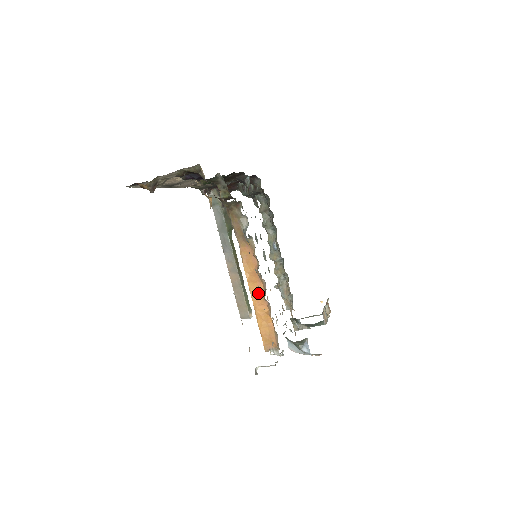
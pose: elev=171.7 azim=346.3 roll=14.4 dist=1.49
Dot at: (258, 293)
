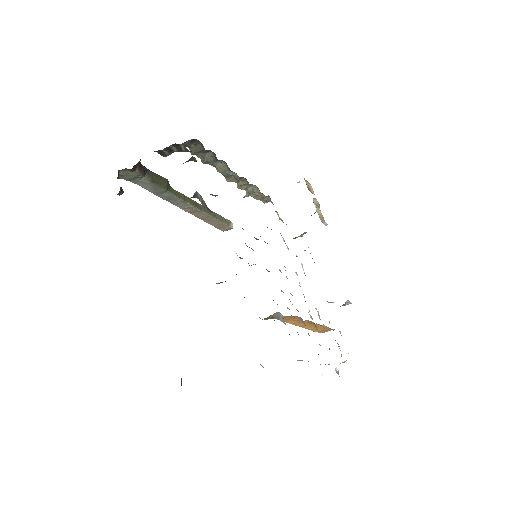
Dot at: (305, 324)
